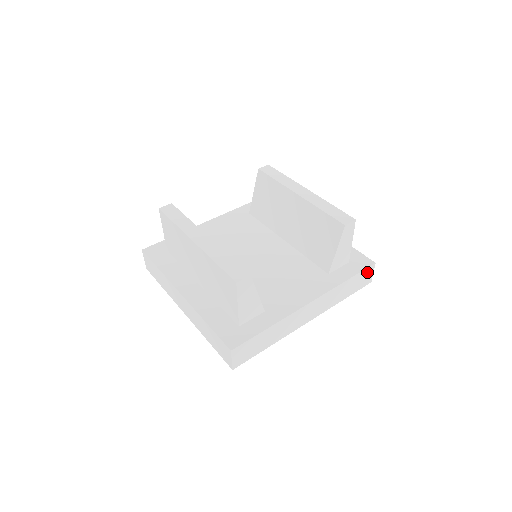
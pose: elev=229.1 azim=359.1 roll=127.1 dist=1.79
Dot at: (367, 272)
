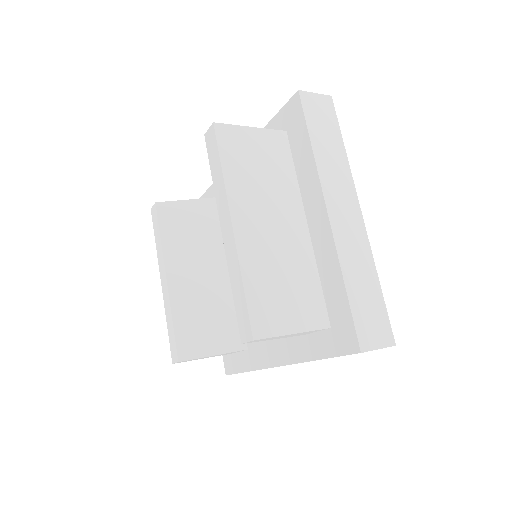
Dot at: occluded
